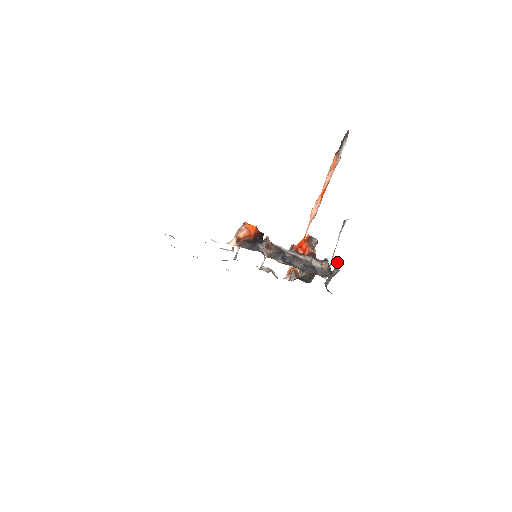
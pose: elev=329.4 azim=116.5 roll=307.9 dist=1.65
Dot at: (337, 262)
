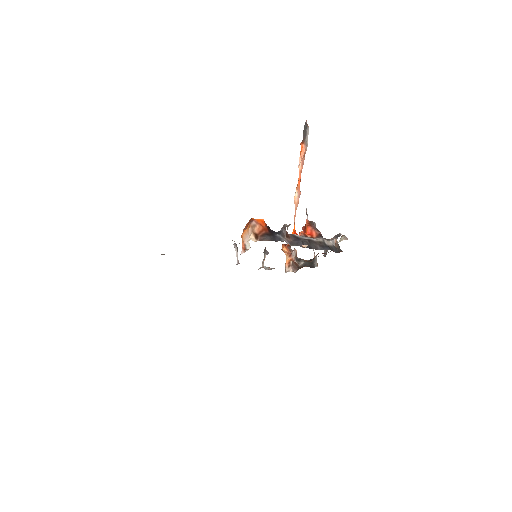
Dot at: occluded
